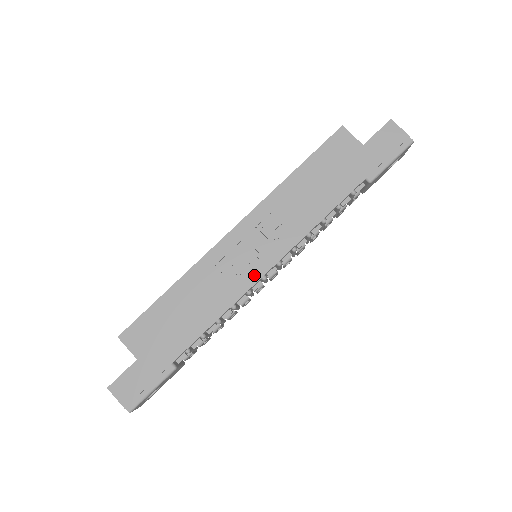
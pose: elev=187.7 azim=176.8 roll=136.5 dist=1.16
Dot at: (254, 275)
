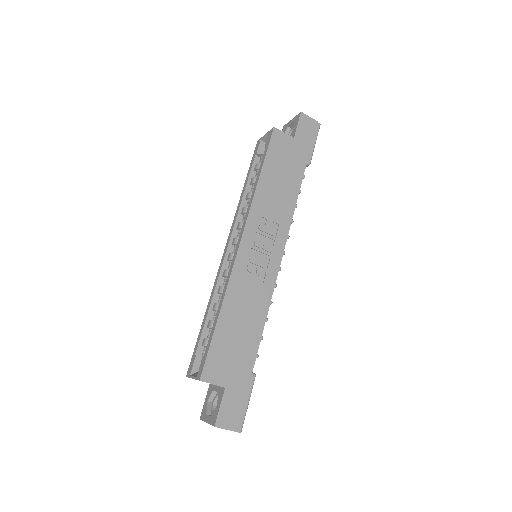
Dot at: (273, 270)
